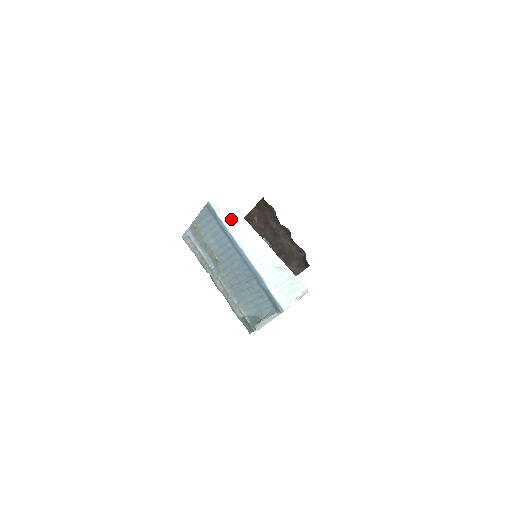
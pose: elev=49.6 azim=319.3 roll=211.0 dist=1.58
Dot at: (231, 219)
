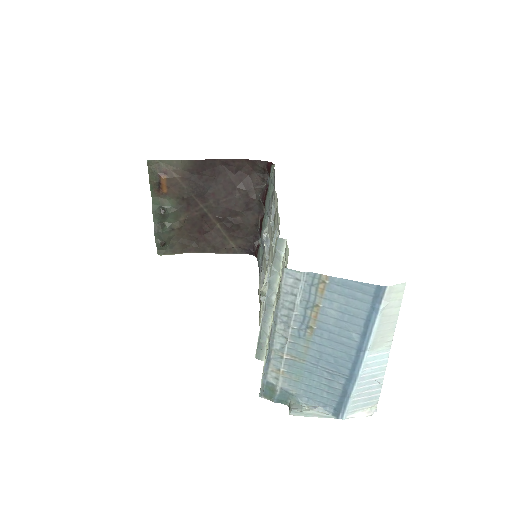
Dot at: (387, 317)
